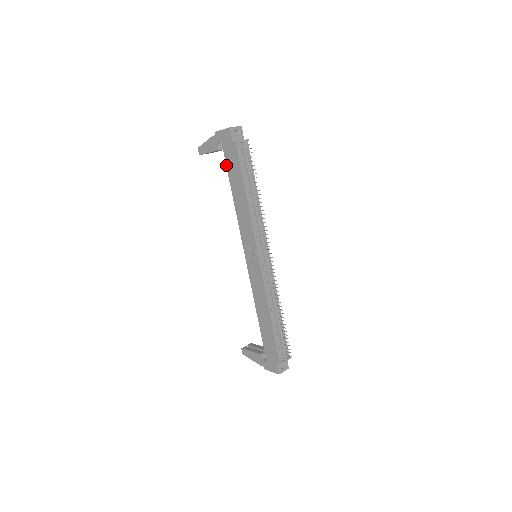
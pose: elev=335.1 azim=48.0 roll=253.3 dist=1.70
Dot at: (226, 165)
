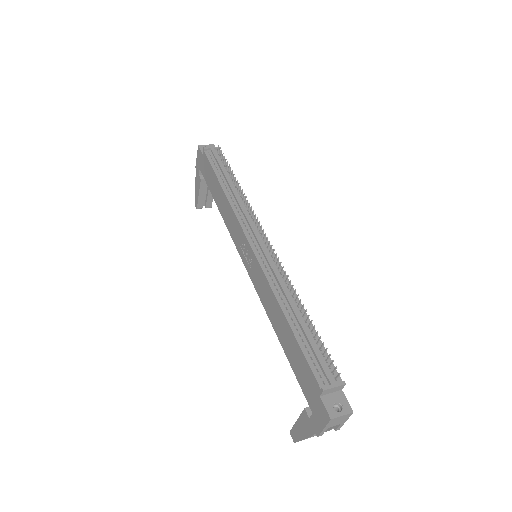
Dot at: occluded
